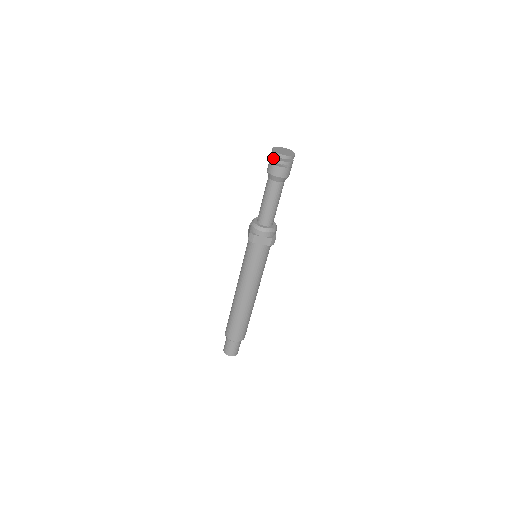
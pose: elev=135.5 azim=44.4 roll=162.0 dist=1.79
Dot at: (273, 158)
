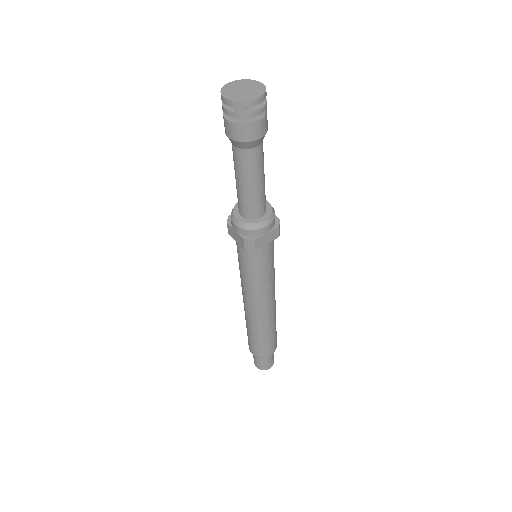
Dot at: (236, 114)
